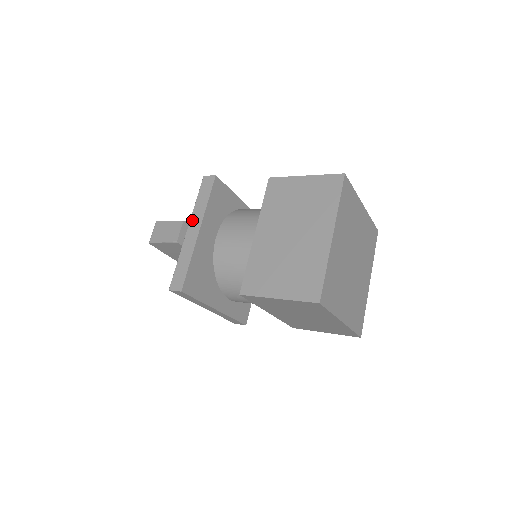
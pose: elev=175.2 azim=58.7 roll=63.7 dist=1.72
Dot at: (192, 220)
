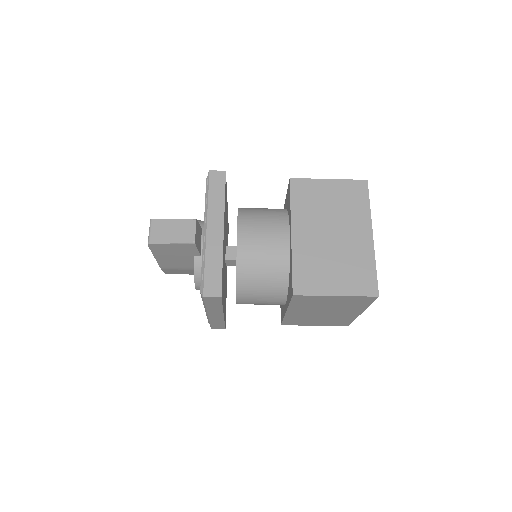
Dot at: (210, 218)
